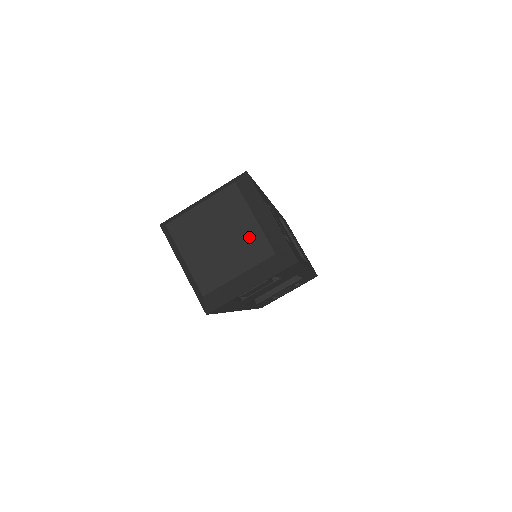
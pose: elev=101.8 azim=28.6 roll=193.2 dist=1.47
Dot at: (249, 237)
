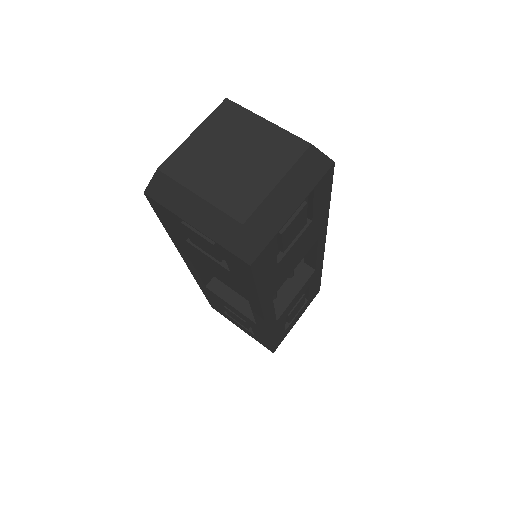
Dot at: (270, 140)
